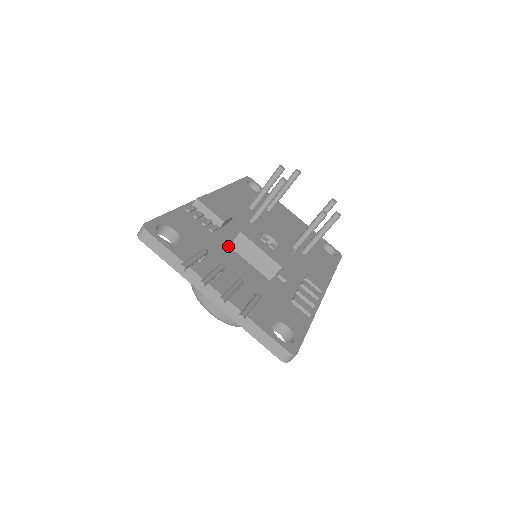
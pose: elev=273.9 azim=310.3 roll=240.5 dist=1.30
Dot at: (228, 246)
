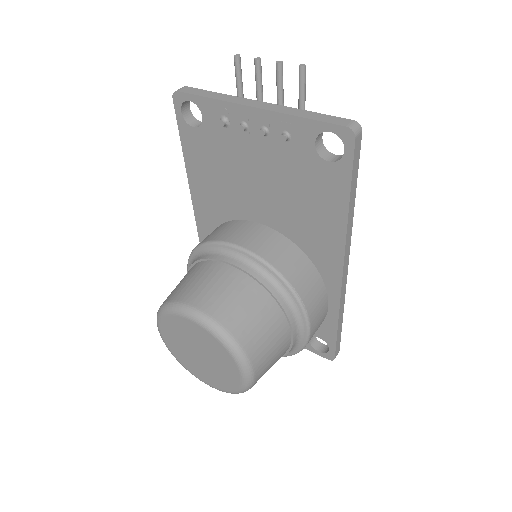
Dot at: occluded
